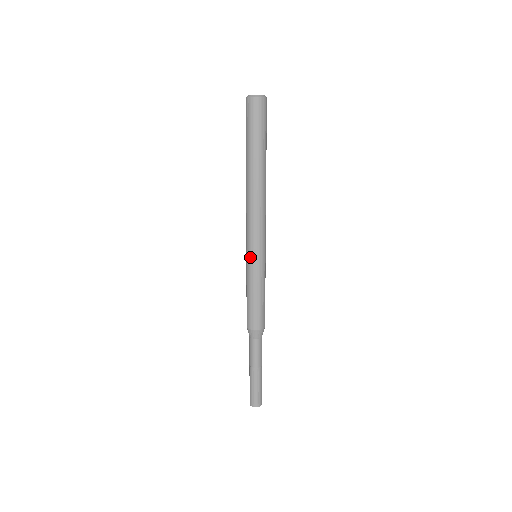
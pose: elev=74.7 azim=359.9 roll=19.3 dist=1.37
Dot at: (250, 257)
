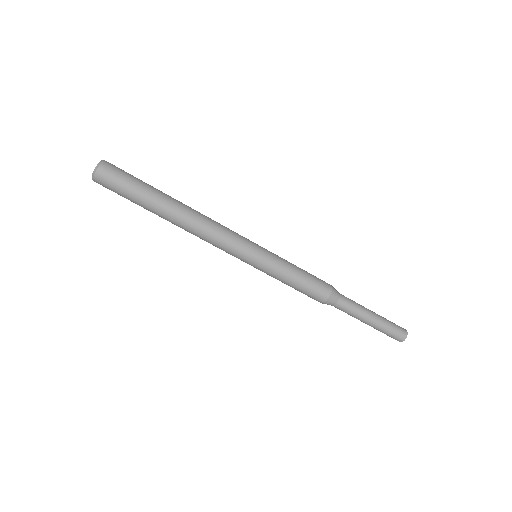
Dot at: (251, 265)
